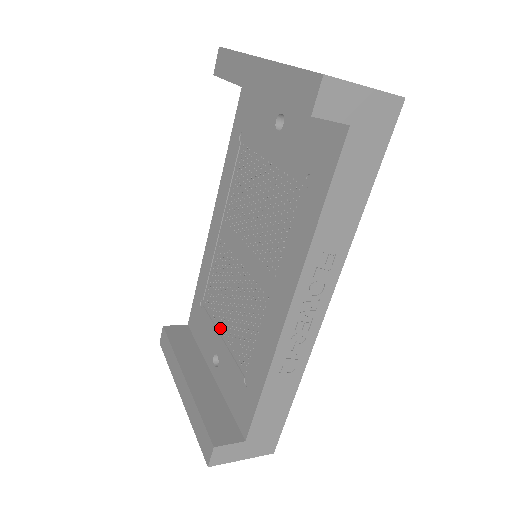
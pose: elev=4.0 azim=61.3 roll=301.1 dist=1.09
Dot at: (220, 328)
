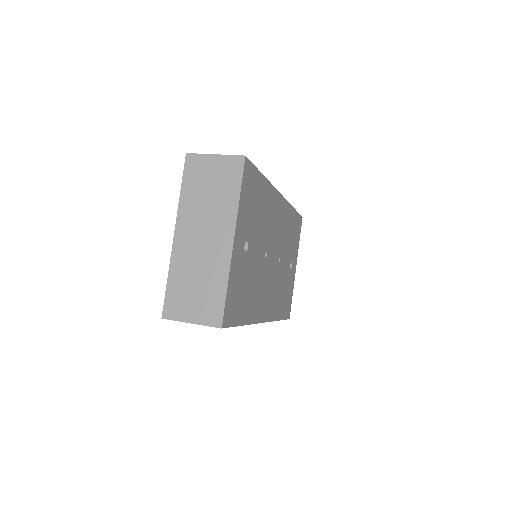
Dot at: occluded
